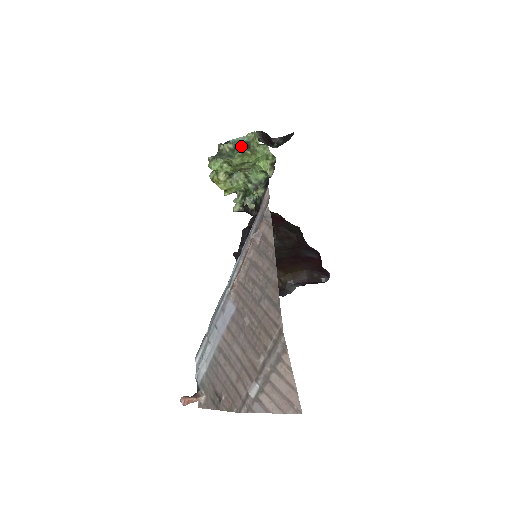
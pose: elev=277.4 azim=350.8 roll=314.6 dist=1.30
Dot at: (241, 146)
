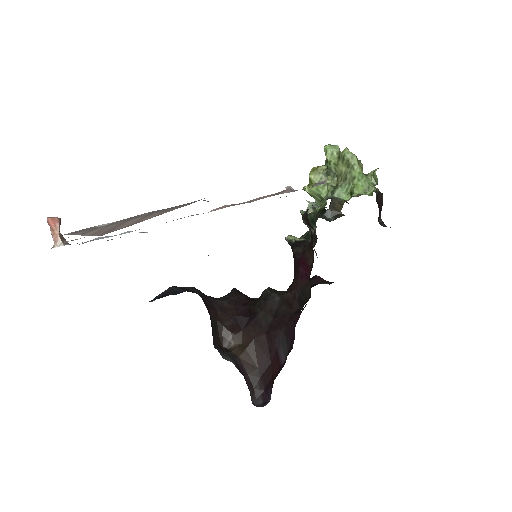
Dot at: occluded
